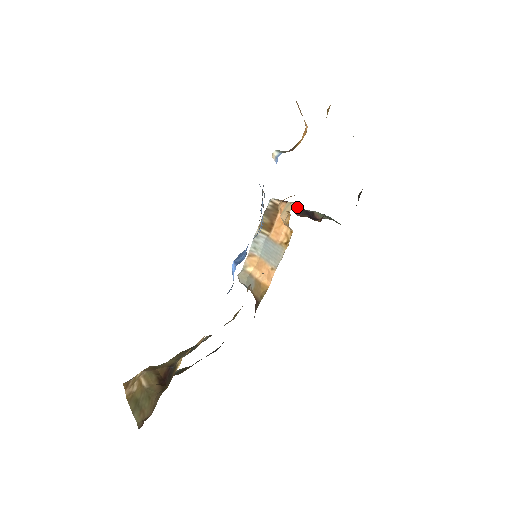
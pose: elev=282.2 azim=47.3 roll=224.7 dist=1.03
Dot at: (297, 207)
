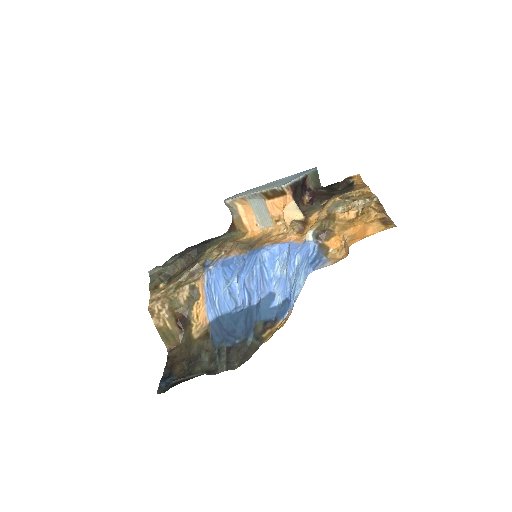
Dot at: (298, 186)
